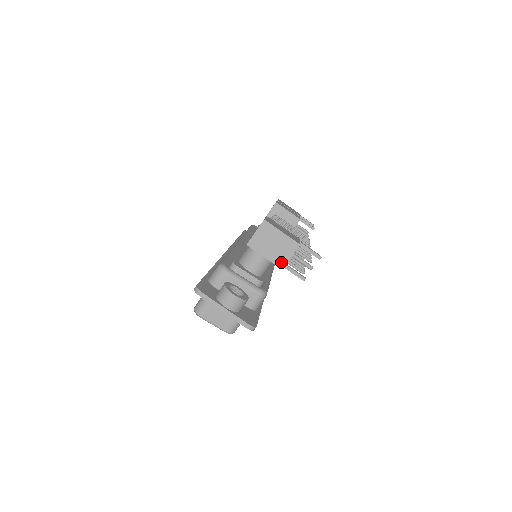
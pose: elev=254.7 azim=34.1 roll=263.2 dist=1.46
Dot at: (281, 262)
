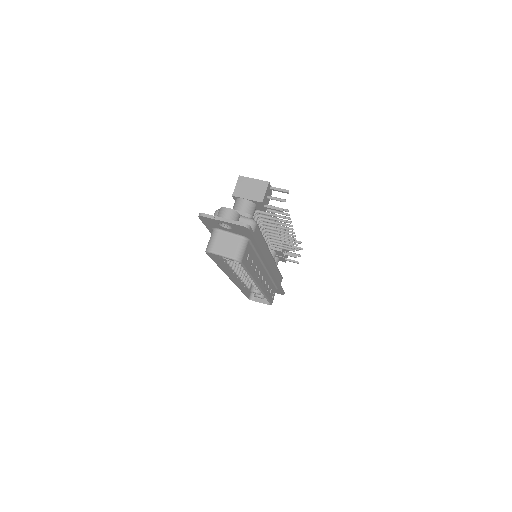
Dot at: (260, 198)
